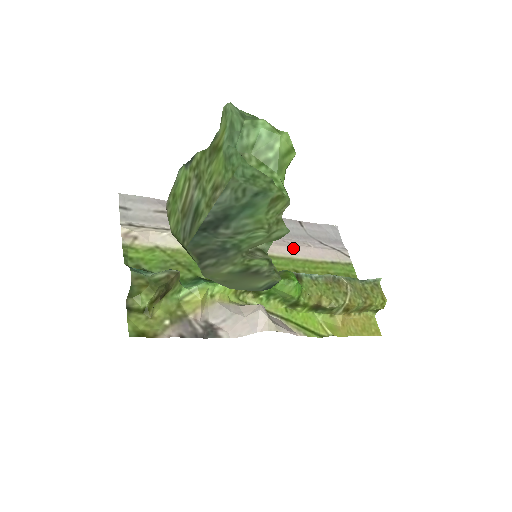
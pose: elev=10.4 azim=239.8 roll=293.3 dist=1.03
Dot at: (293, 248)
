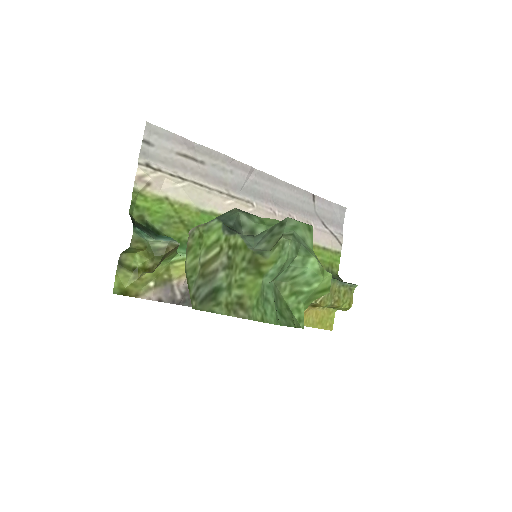
Dot at: occluded
